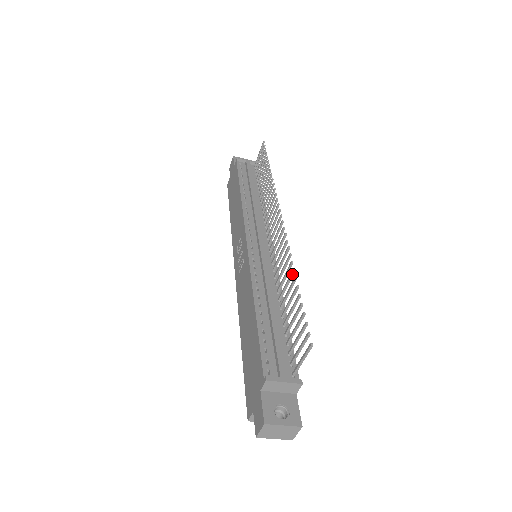
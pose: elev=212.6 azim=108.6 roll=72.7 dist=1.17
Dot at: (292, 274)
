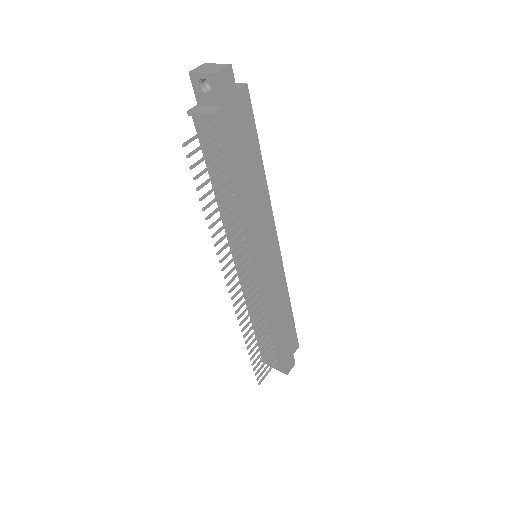
Dot at: (248, 340)
